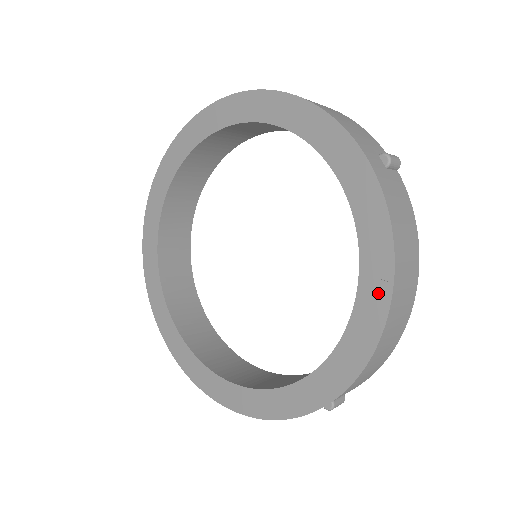
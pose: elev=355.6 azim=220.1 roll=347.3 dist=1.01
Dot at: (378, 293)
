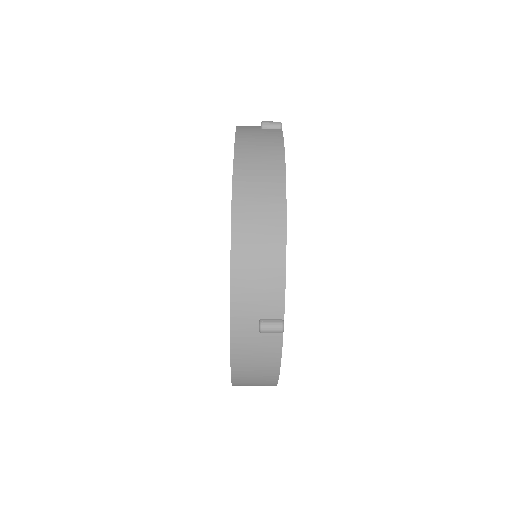
Dot at: occluded
